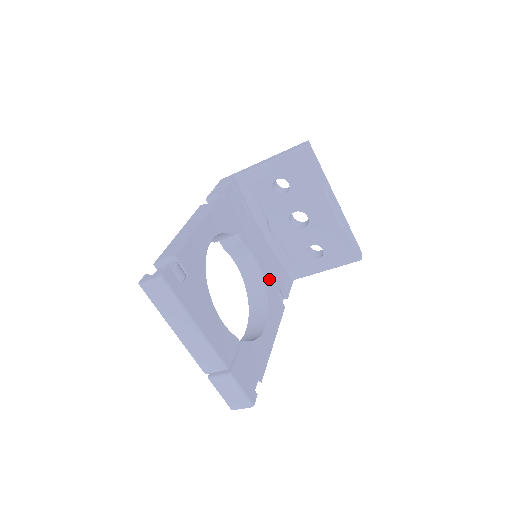
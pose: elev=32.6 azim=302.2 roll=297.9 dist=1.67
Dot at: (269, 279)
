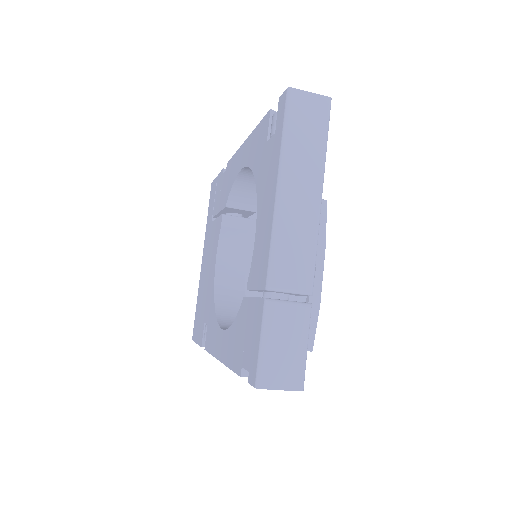
Dot at: occluded
